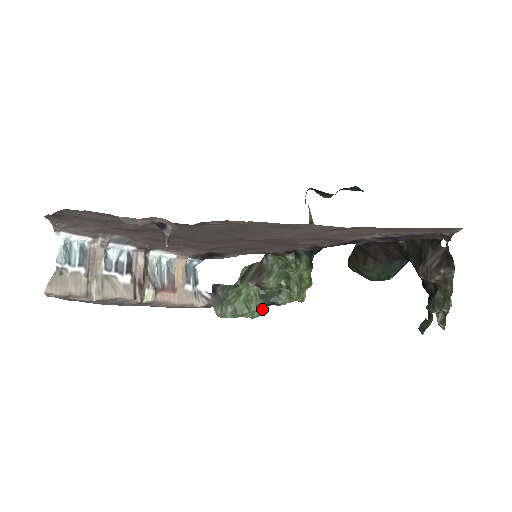
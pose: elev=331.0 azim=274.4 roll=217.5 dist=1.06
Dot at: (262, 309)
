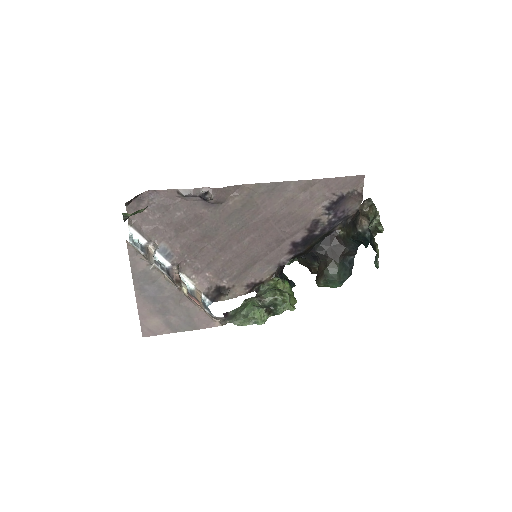
Dot at: (266, 316)
